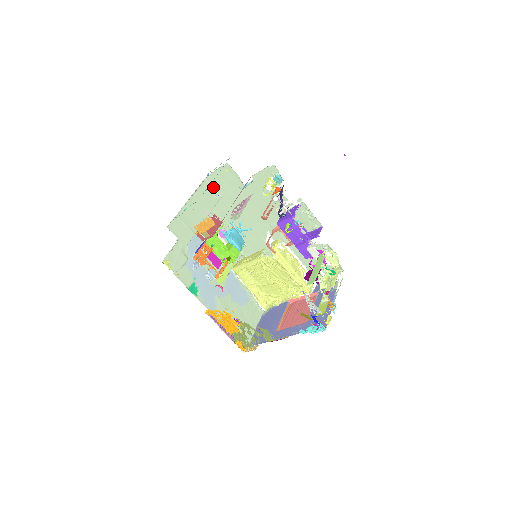
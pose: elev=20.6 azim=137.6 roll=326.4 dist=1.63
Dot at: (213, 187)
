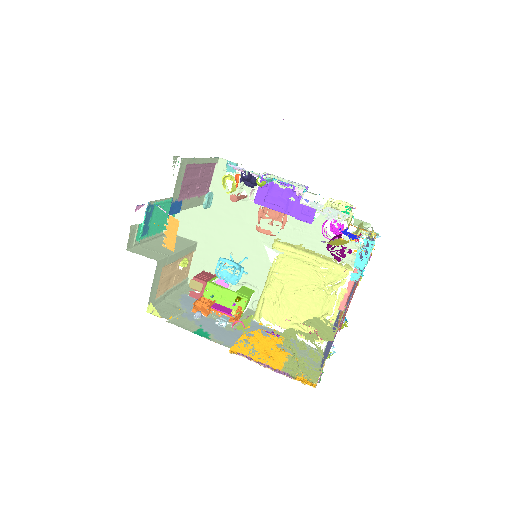
Dot at: (184, 237)
